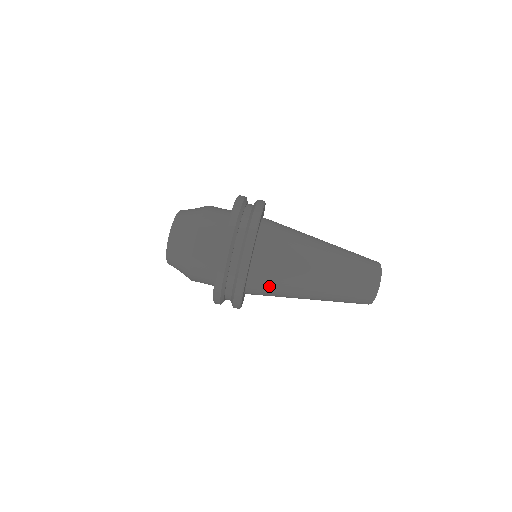
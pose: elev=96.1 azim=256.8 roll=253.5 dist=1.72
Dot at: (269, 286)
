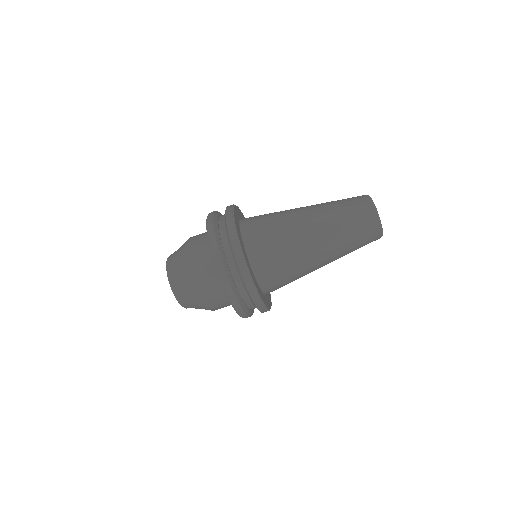
Dot at: (284, 284)
